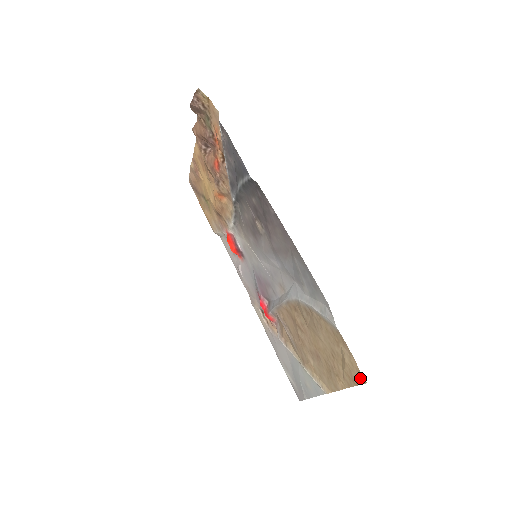
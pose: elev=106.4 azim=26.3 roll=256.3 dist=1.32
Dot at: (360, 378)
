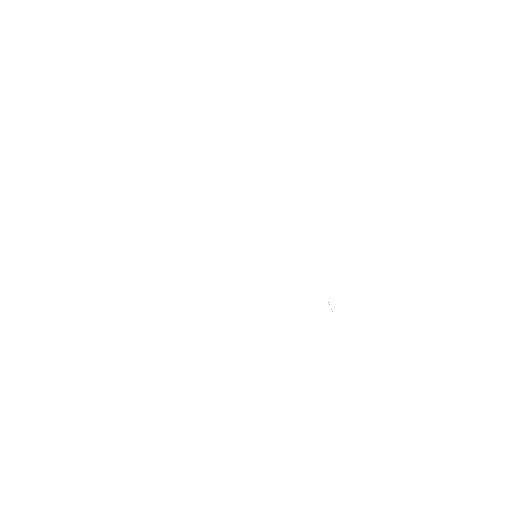
Dot at: occluded
